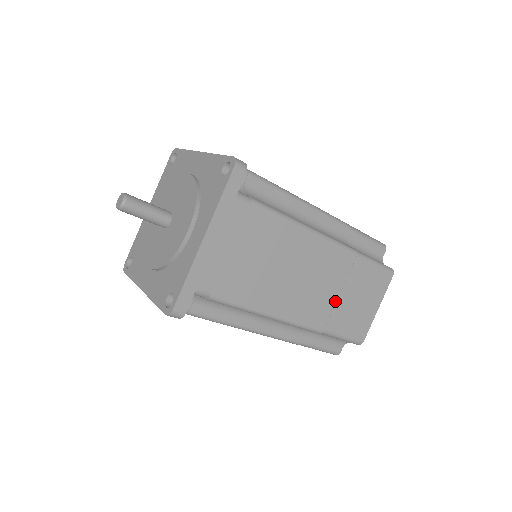
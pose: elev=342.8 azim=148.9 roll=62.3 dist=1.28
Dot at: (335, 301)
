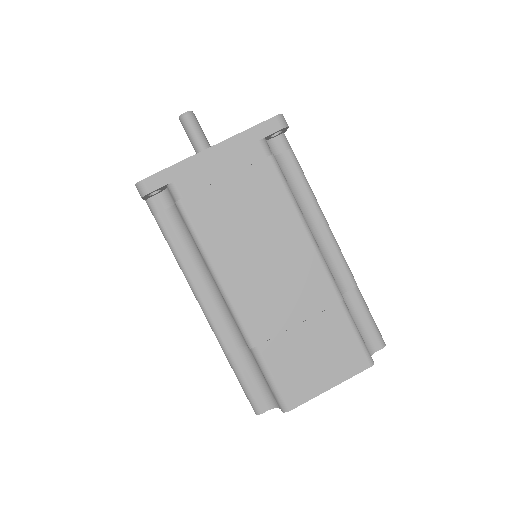
Dot at: (288, 327)
